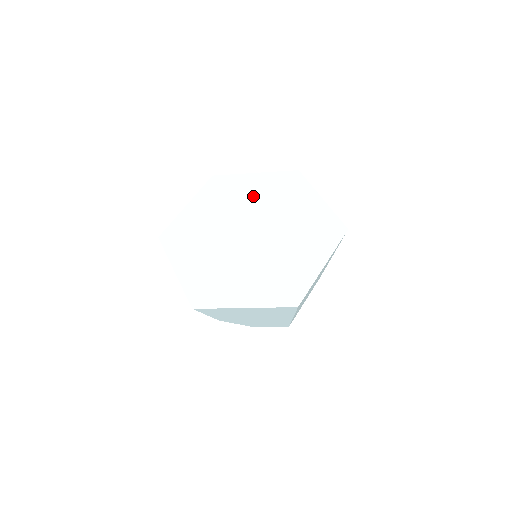
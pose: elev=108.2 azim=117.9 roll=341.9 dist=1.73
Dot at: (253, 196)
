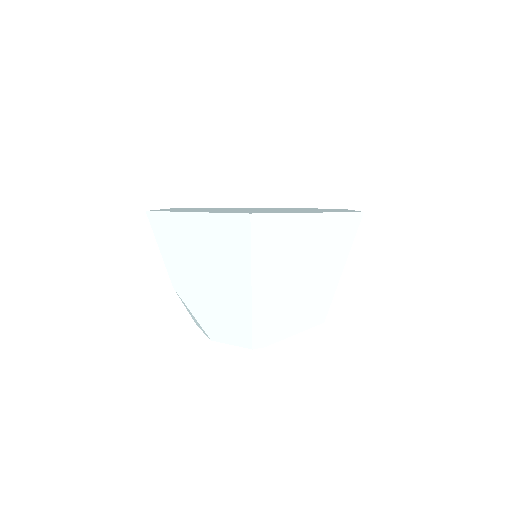
Dot at: occluded
